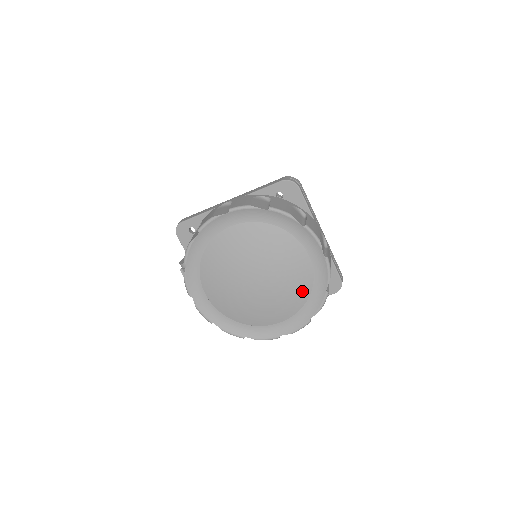
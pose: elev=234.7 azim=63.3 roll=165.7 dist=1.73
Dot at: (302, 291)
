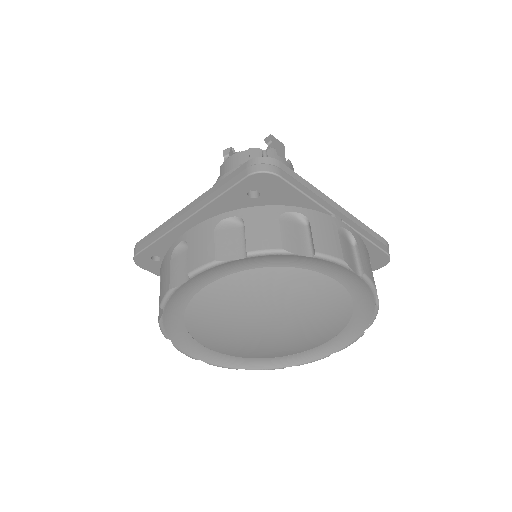
Dot at: (340, 314)
